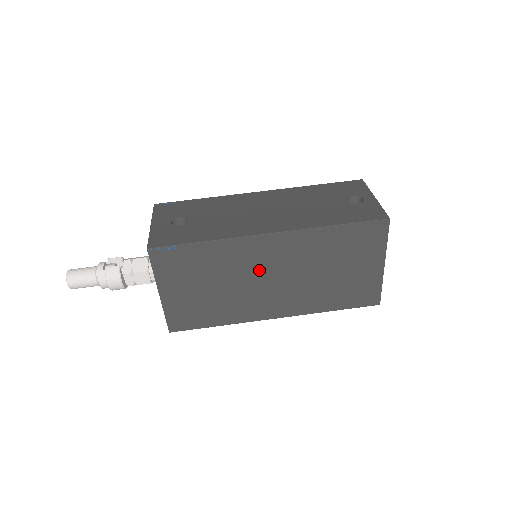
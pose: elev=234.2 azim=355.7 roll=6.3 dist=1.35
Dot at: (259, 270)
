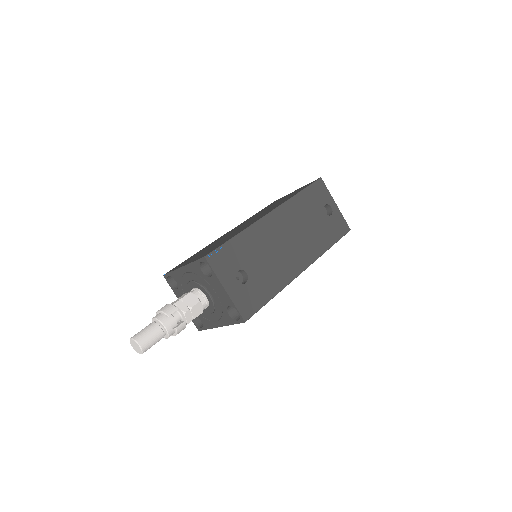
Dot at: occluded
